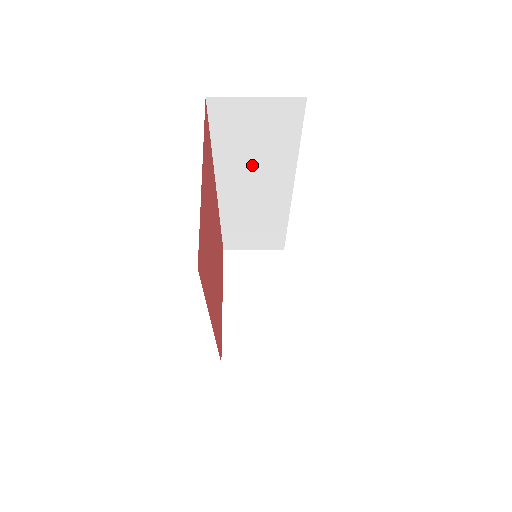
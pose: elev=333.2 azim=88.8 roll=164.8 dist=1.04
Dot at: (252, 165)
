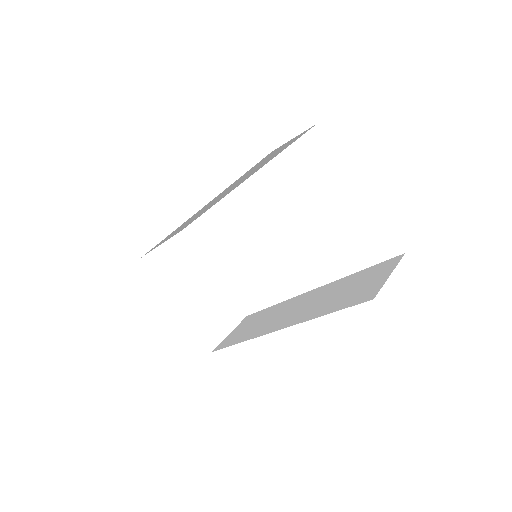
Dot at: (238, 182)
